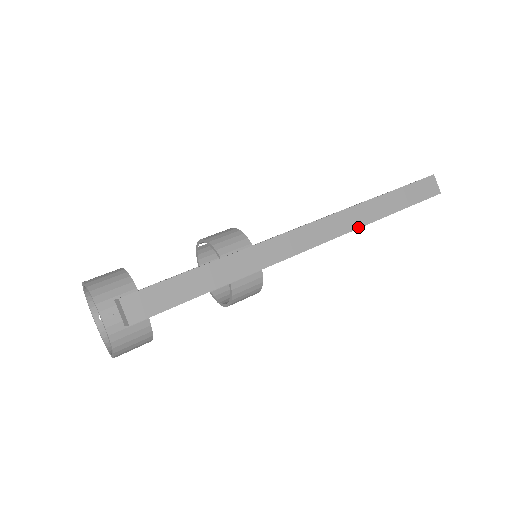
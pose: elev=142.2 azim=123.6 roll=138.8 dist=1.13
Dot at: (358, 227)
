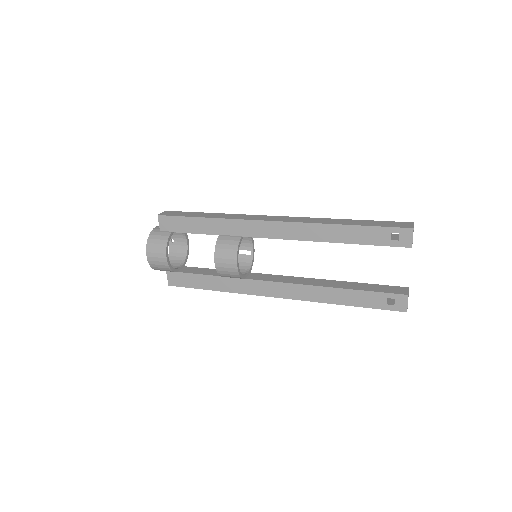
Dot at: (313, 223)
